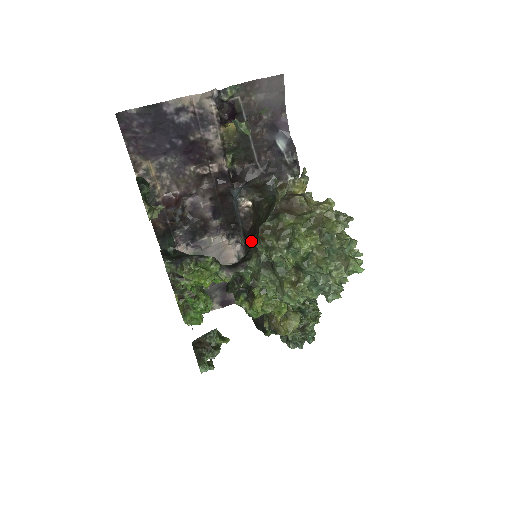
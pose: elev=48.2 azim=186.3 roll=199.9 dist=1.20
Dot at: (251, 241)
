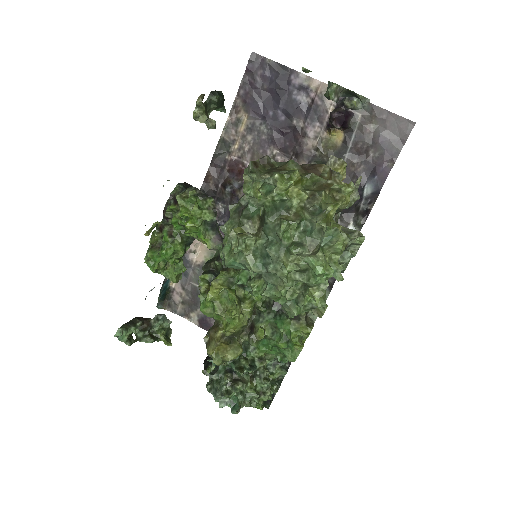
Dot at: occluded
